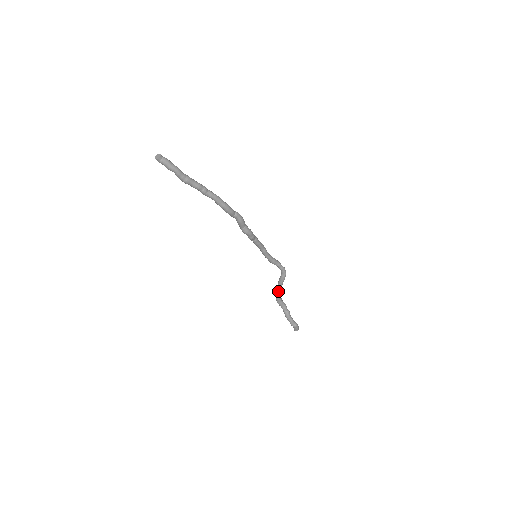
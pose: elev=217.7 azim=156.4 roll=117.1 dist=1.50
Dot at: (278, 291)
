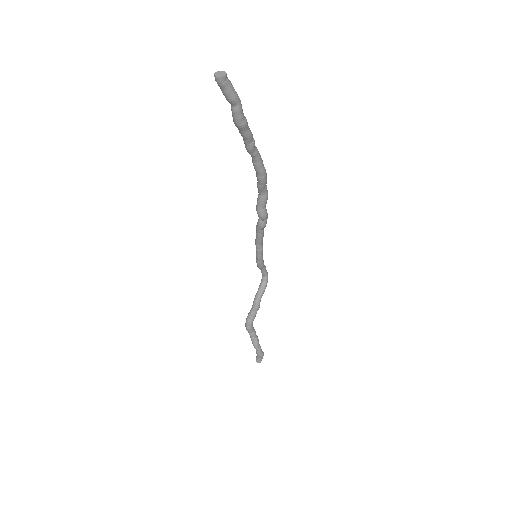
Dot at: (256, 309)
